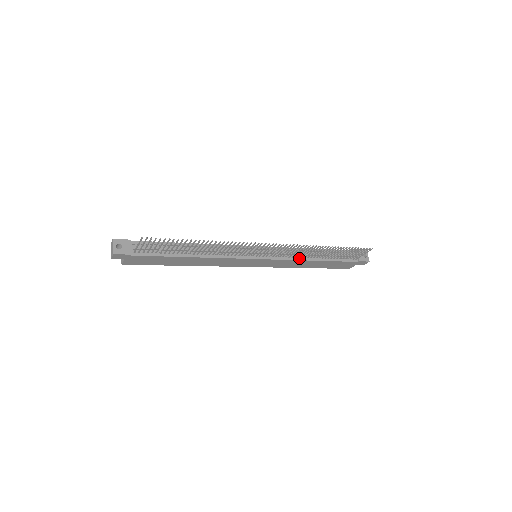
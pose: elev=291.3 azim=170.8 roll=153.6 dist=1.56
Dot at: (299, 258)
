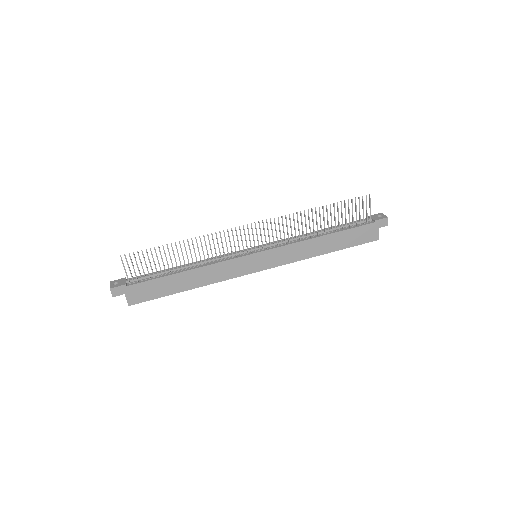
Dot at: (301, 240)
